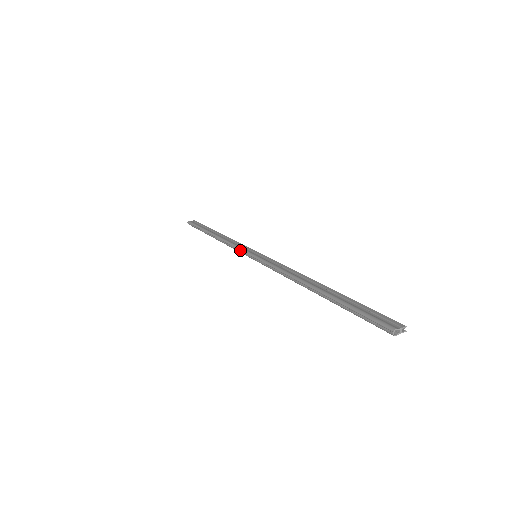
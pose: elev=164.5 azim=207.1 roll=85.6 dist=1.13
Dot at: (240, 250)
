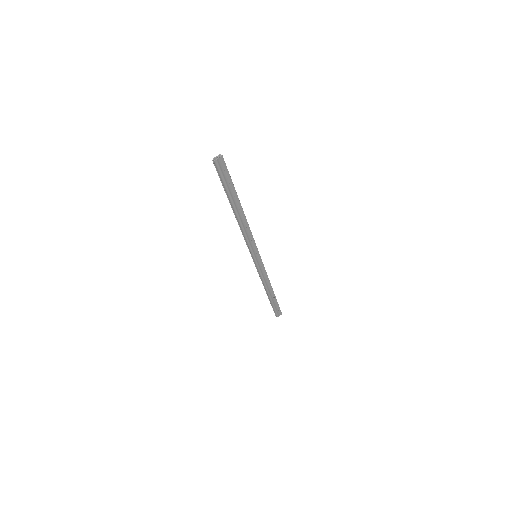
Dot at: occluded
